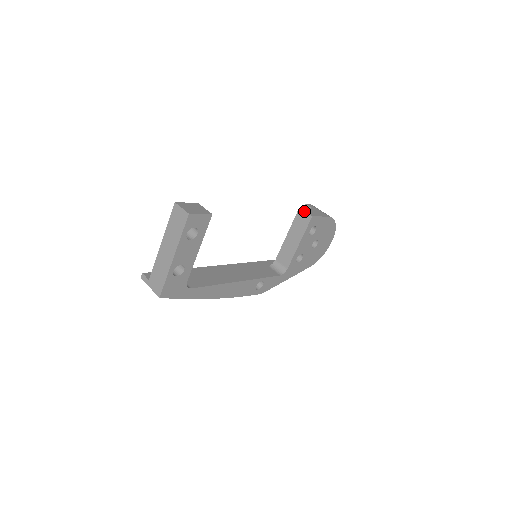
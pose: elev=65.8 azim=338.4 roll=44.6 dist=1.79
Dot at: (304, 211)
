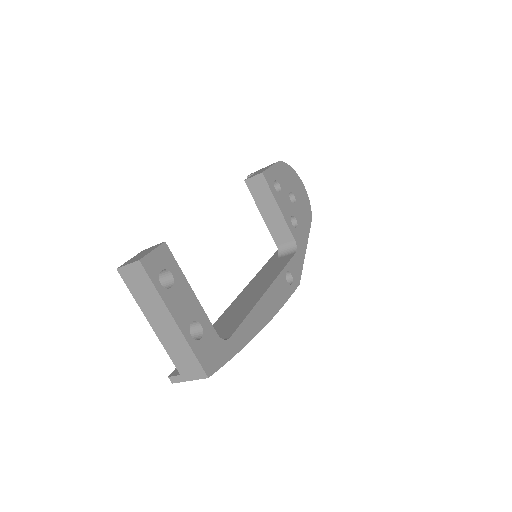
Dot at: (251, 178)
